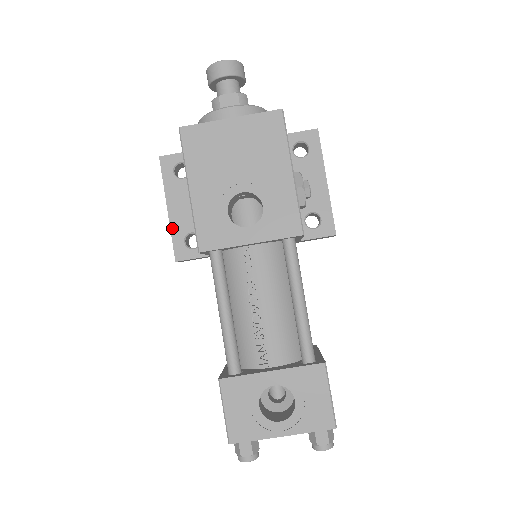
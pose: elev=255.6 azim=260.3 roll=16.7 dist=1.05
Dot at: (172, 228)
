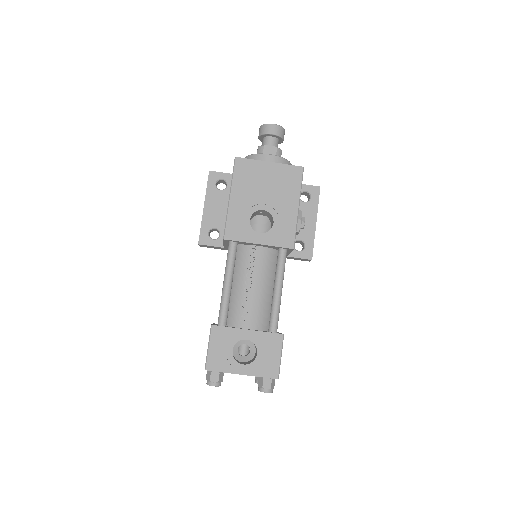
Dot at: (203, 221)
